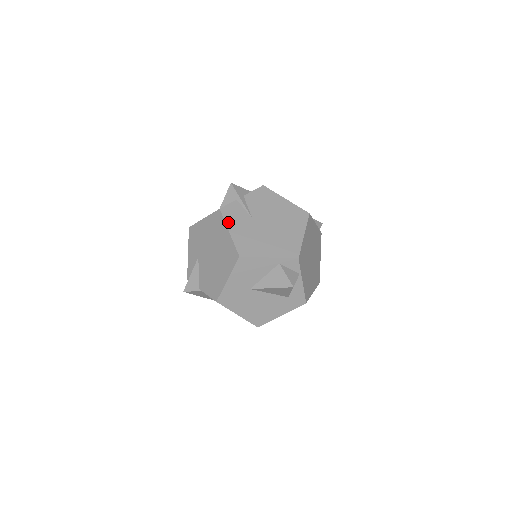
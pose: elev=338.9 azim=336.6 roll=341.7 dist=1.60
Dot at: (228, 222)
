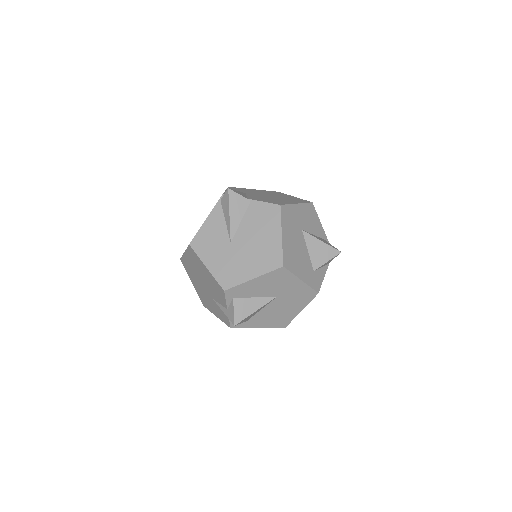
Dot at: occluded
